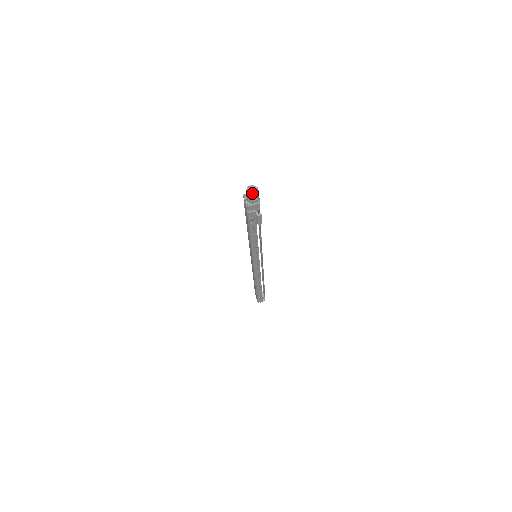
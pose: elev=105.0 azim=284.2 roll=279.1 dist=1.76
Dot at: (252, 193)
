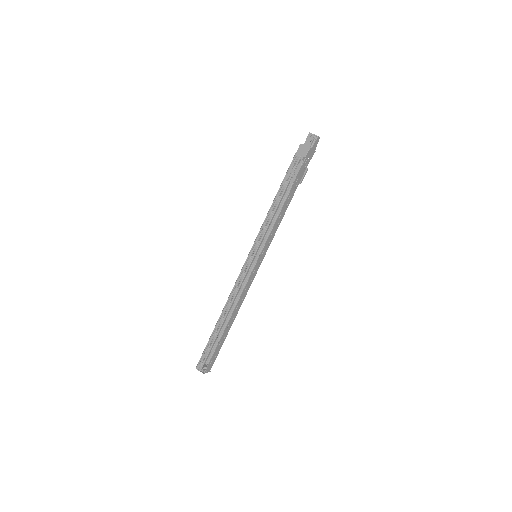
Dot at: (313, 134)
